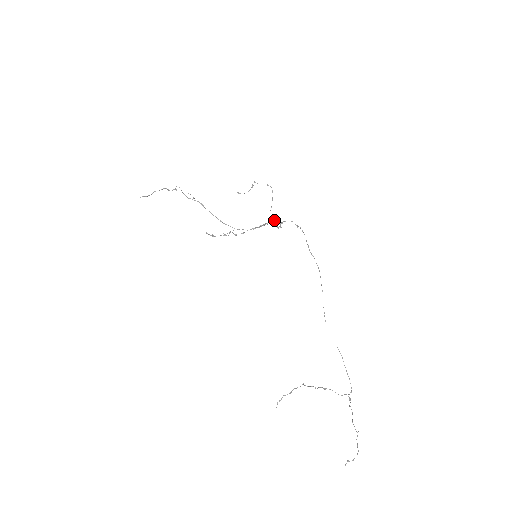
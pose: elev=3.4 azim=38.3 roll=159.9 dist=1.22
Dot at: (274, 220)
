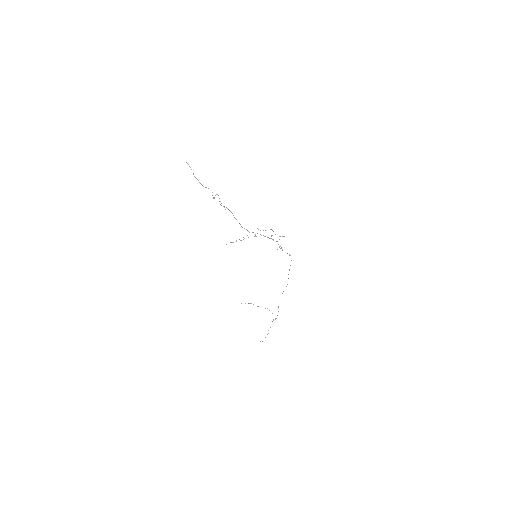
Dot at: occluded
